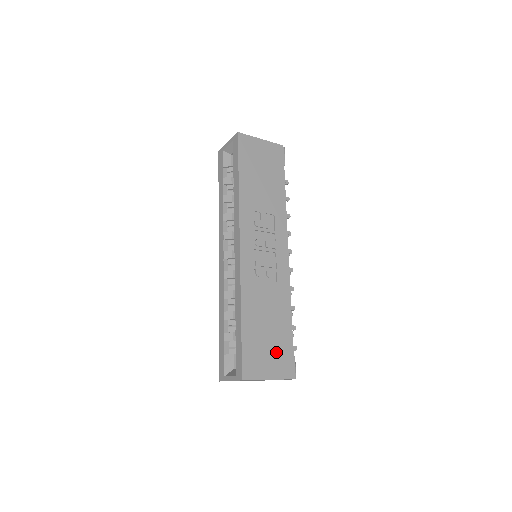
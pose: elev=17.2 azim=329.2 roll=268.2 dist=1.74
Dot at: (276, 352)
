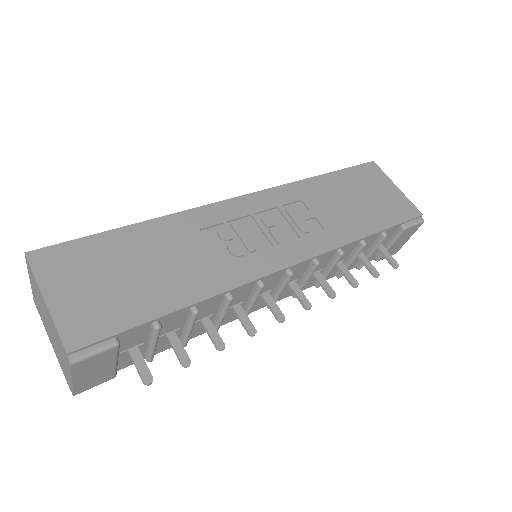
Dot at: (106, 297)
